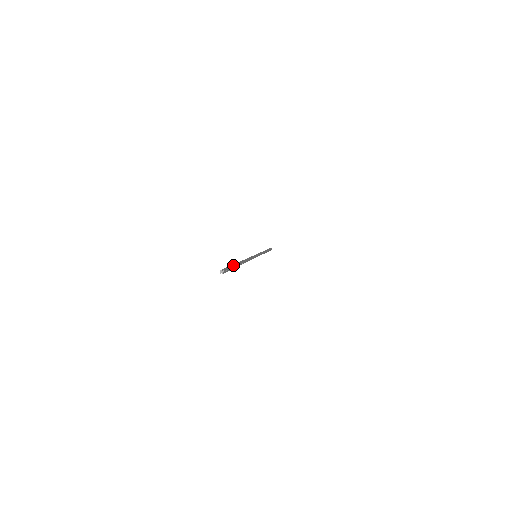
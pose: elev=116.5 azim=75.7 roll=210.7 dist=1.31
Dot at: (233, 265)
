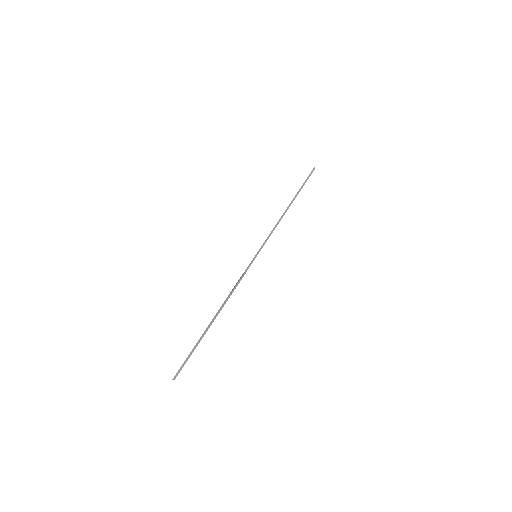
Dot at: (196, 345)
